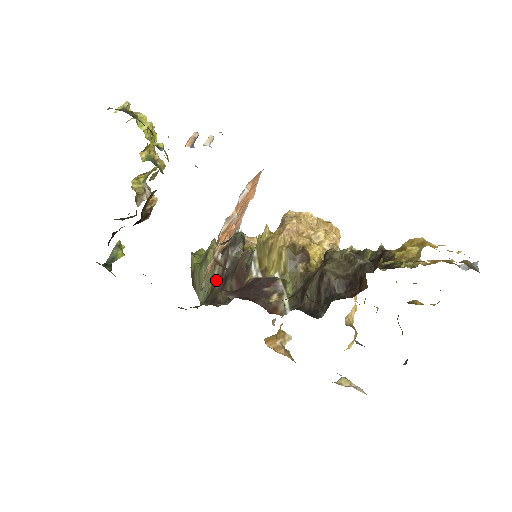
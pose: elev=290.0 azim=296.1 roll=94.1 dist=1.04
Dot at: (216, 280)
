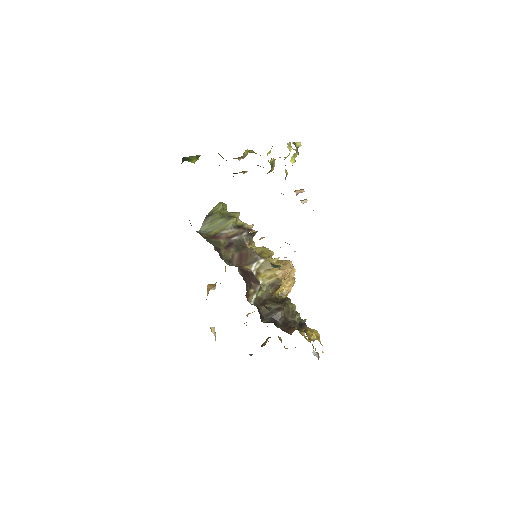
Dot at: (223, 235)
